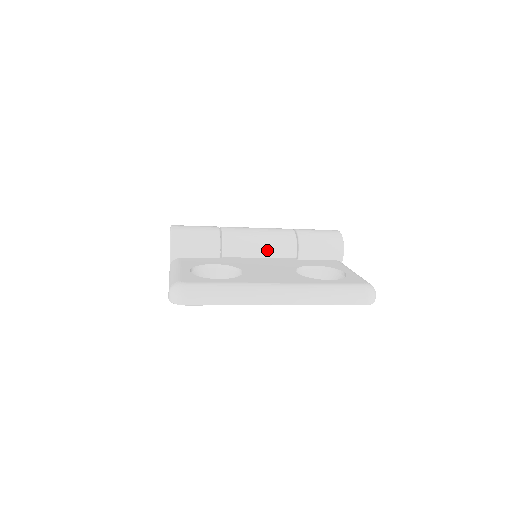
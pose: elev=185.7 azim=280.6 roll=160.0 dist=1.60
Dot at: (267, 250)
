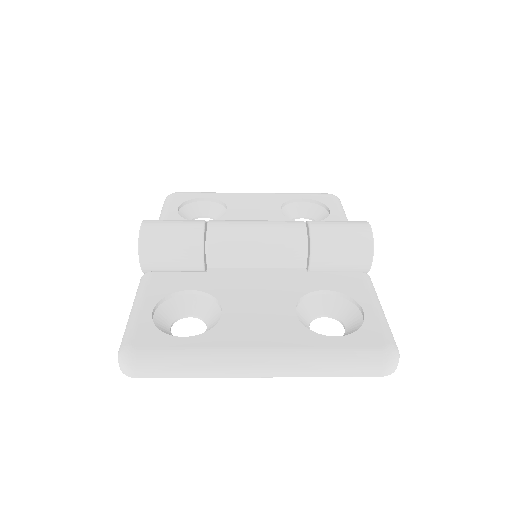
Dot at: (266, 259)
